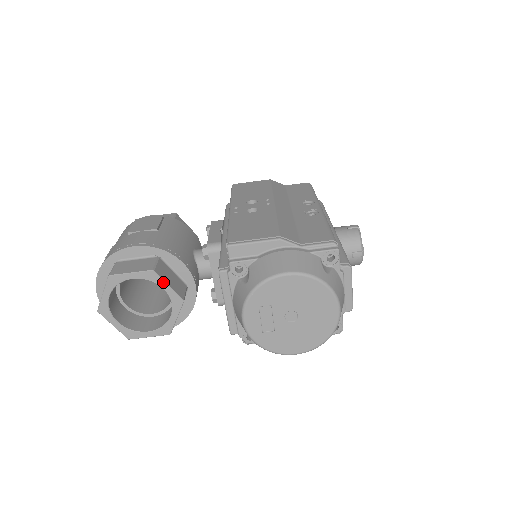
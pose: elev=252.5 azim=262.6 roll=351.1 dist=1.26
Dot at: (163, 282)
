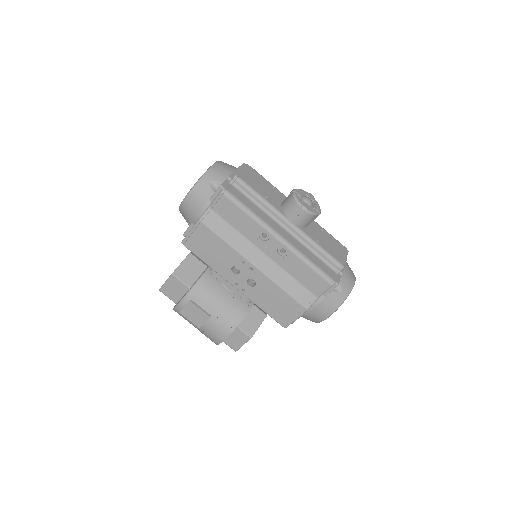
Dot at: occluded
